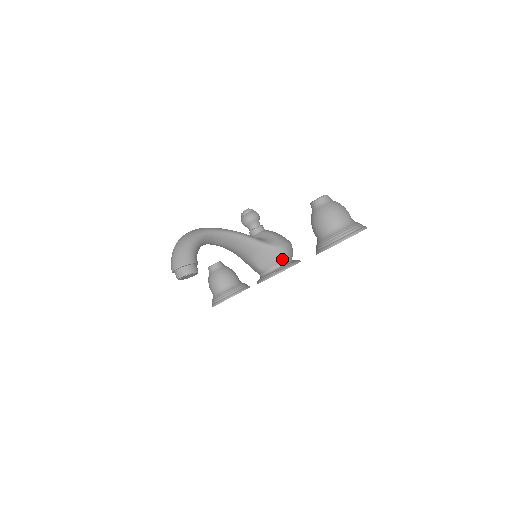
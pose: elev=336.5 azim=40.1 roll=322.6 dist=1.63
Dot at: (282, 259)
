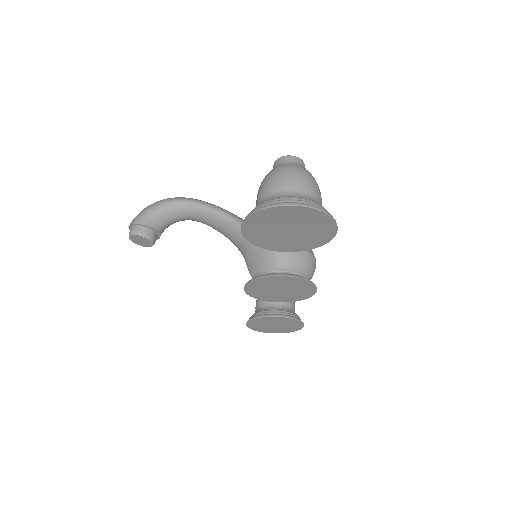
Dot at: (271, 264)
